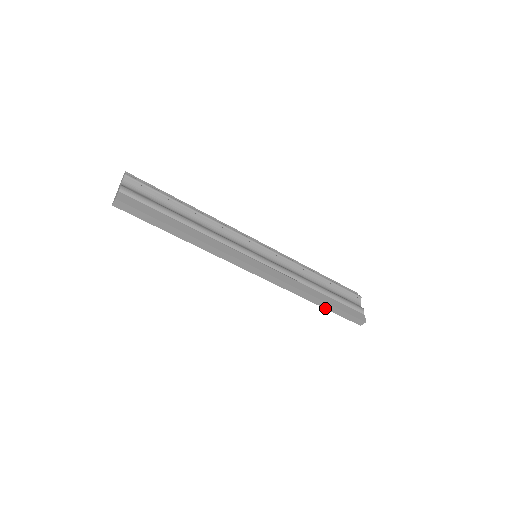
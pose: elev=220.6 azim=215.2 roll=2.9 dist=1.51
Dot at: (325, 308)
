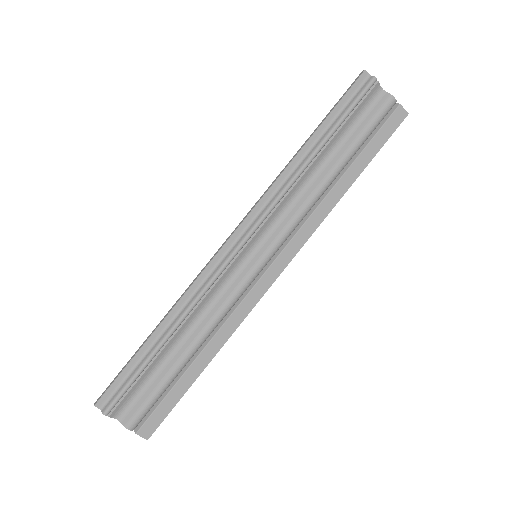
Dot at: occluded
